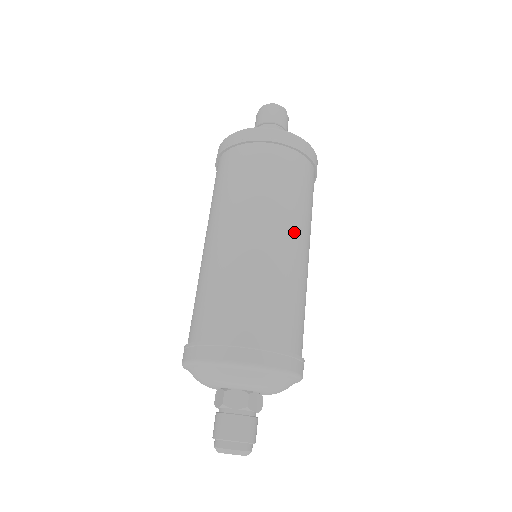
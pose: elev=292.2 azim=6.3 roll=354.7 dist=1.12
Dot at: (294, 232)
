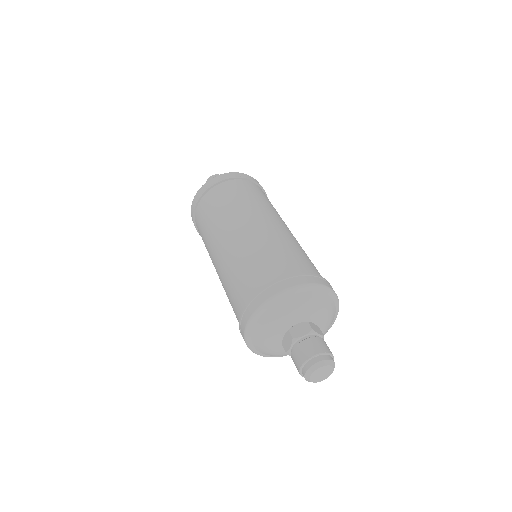
Dot at: occluded
